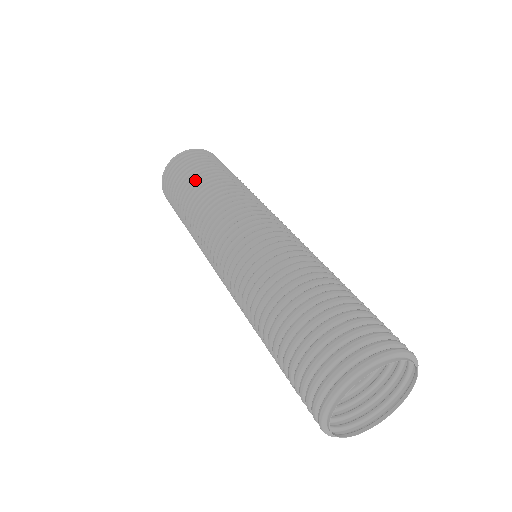
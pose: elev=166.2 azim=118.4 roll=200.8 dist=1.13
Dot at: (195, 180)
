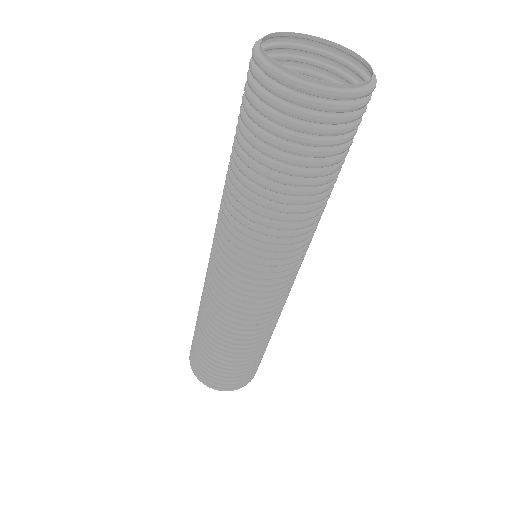
Dot at: occluded
